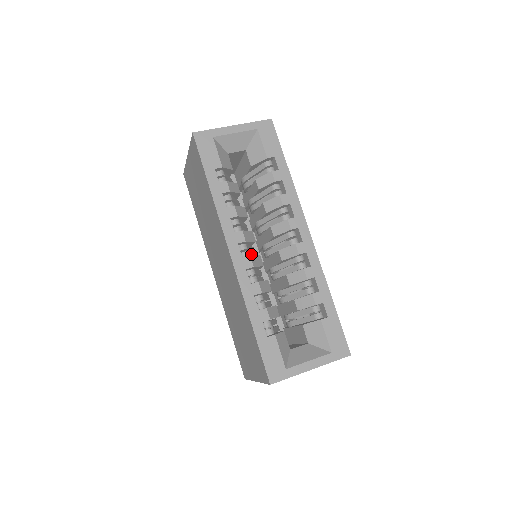
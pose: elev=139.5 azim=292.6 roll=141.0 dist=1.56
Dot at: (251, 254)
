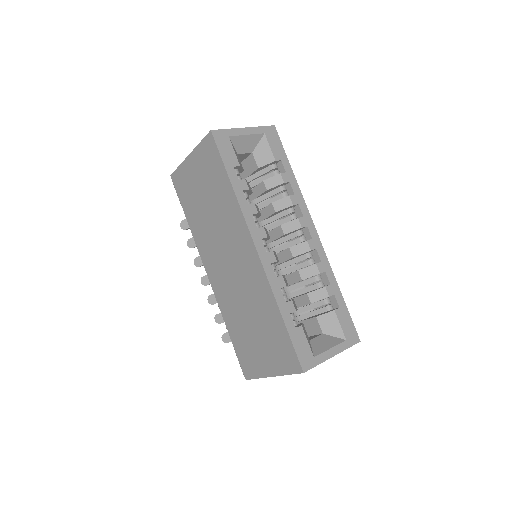
Dot at: occluded
